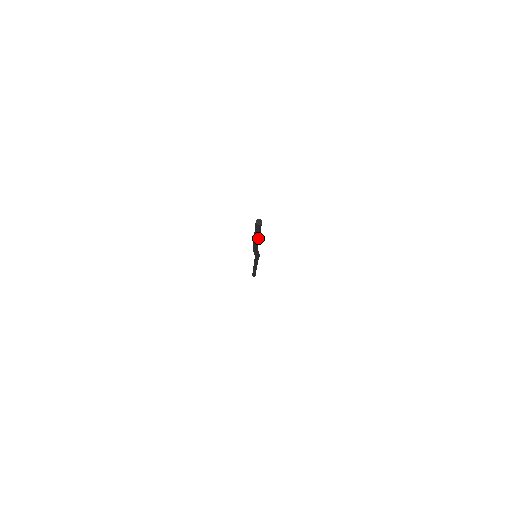
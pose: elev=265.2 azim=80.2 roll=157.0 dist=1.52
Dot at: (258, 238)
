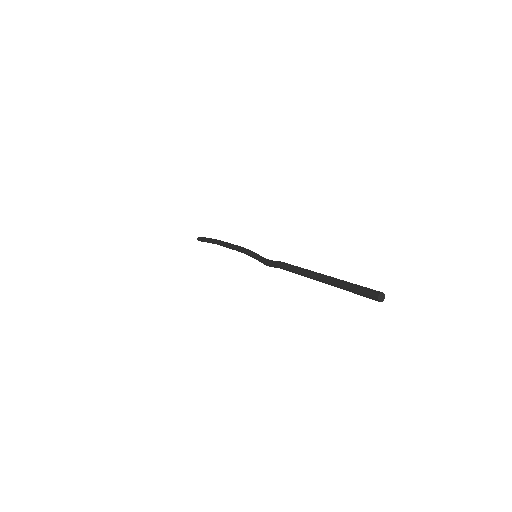
Dot at: (326, 283)
